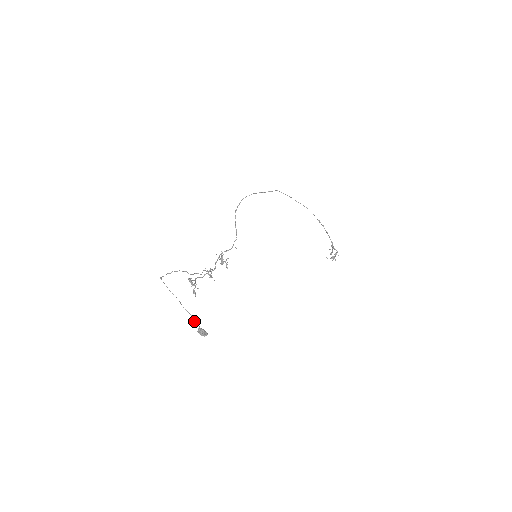
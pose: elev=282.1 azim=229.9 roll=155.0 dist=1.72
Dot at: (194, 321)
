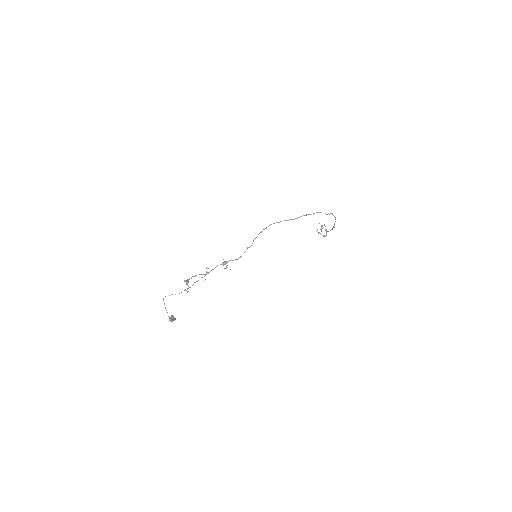
Dot at: occluded
